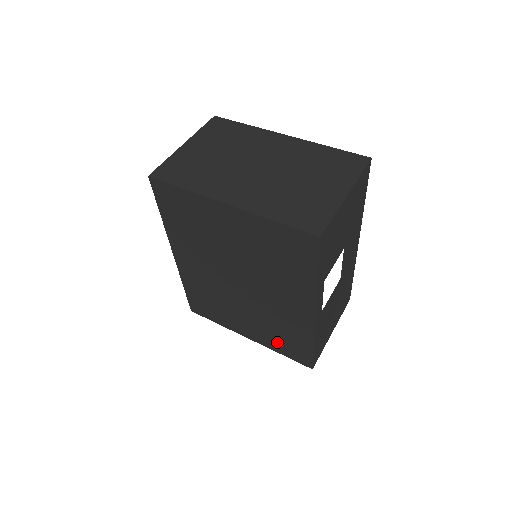
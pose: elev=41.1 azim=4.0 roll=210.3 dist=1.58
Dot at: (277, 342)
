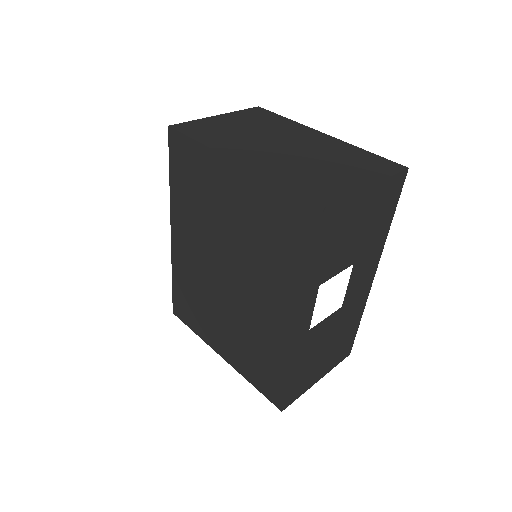
Dot at: (251, 365)
